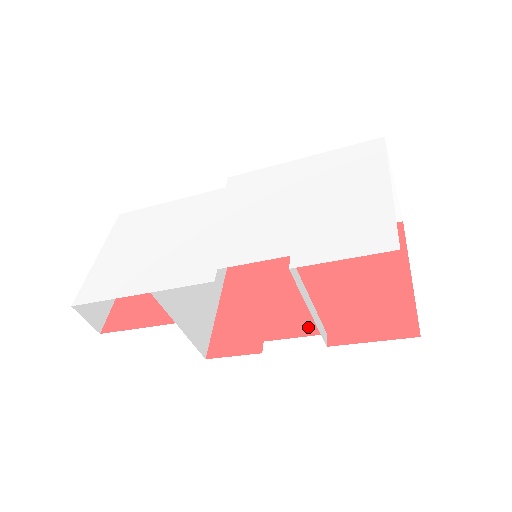
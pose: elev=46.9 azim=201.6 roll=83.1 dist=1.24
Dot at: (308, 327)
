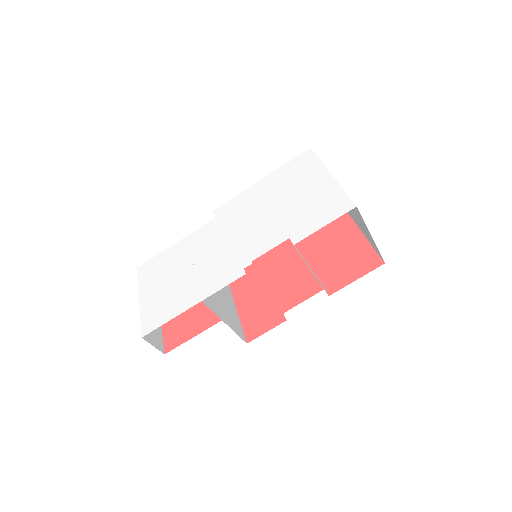
Dot at: (310, 291)
